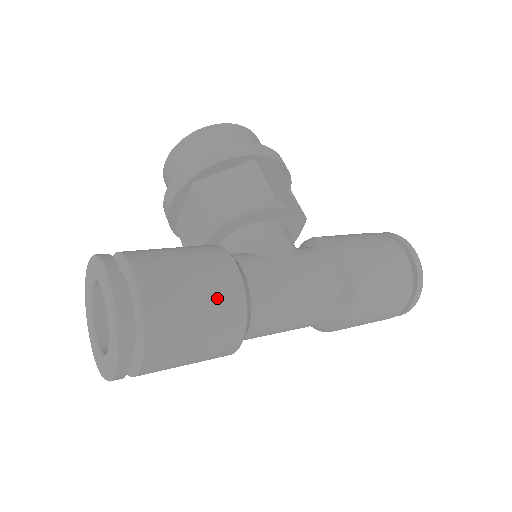
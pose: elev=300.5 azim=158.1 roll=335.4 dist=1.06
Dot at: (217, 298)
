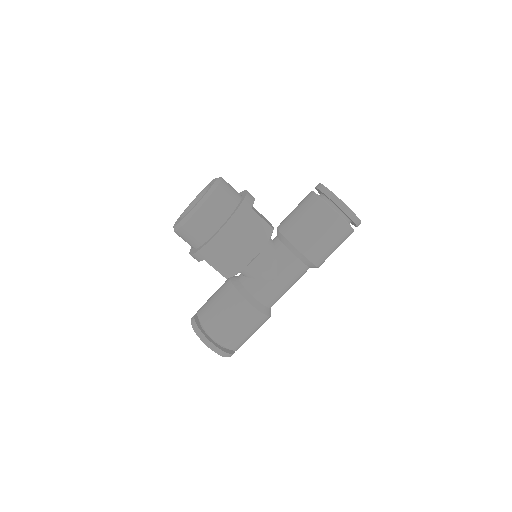
Dot at: (252, 324)
